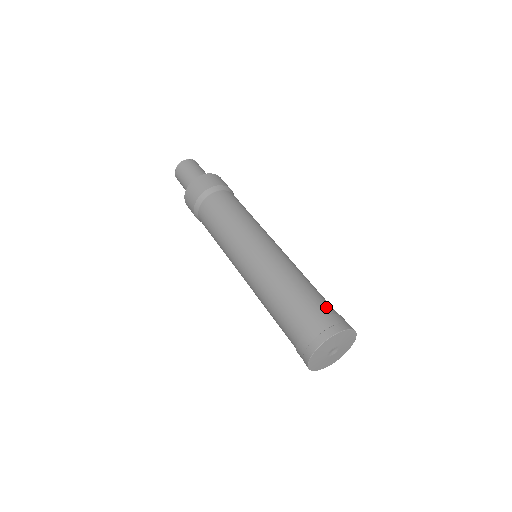
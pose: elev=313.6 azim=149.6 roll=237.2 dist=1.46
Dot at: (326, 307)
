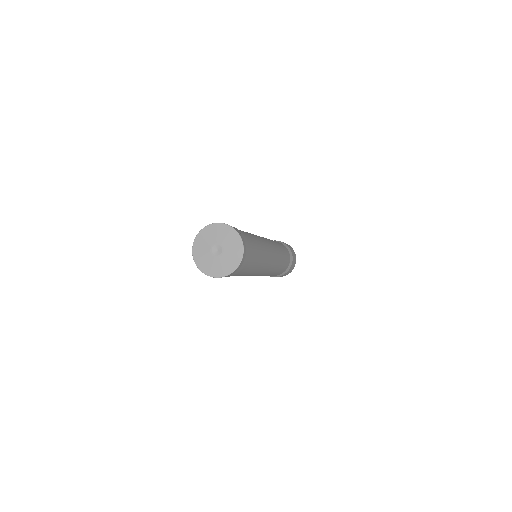
Dot at: occluded
